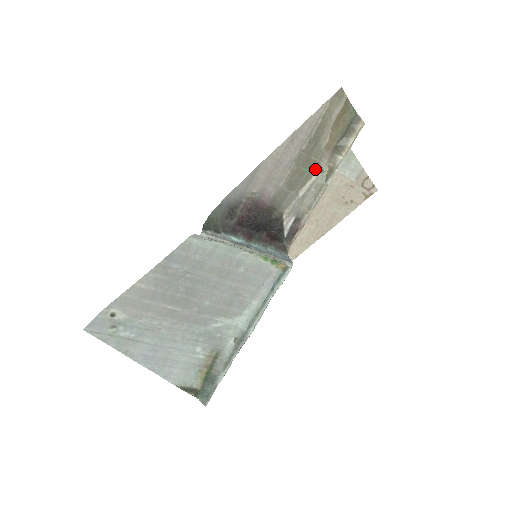
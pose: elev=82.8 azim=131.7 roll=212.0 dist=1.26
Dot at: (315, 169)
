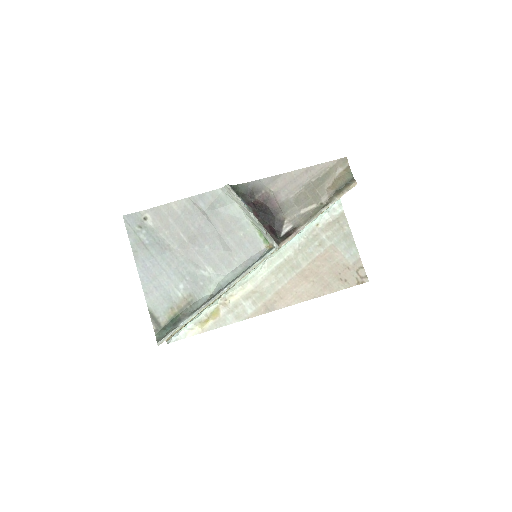
Dot at: (317, 200)
